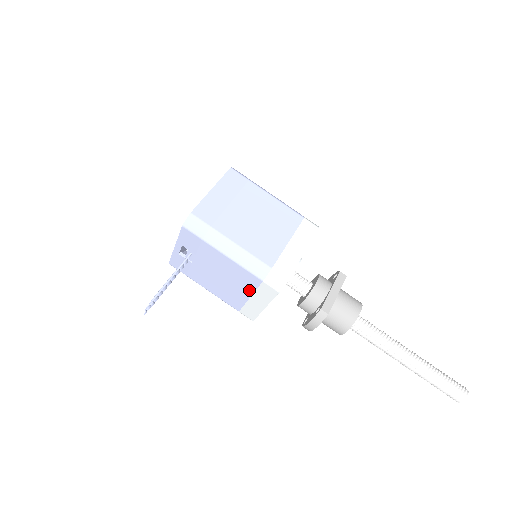
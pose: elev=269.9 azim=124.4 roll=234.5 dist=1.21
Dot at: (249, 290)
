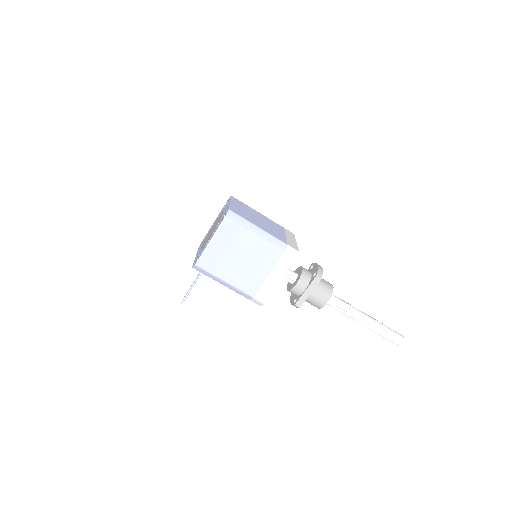
Dot at: occluded
